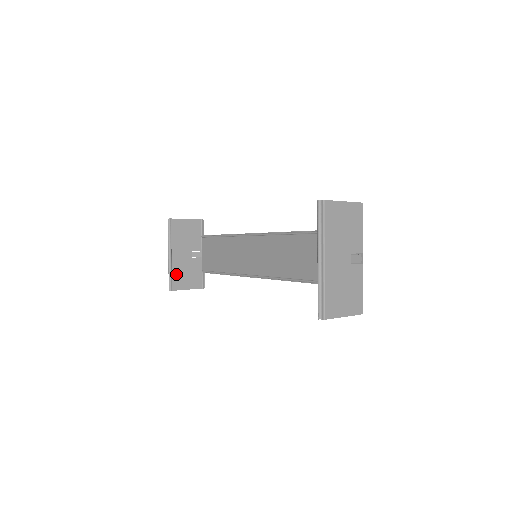
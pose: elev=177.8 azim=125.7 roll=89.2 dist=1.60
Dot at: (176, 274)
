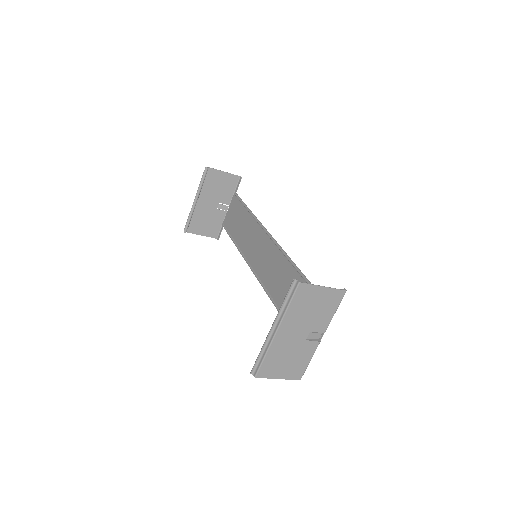
Dot at: (196, 219)
